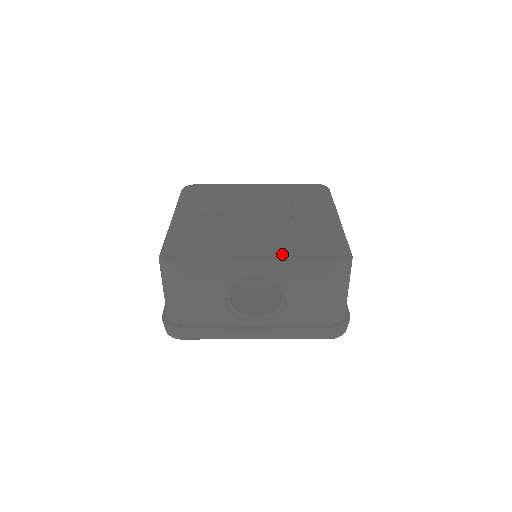
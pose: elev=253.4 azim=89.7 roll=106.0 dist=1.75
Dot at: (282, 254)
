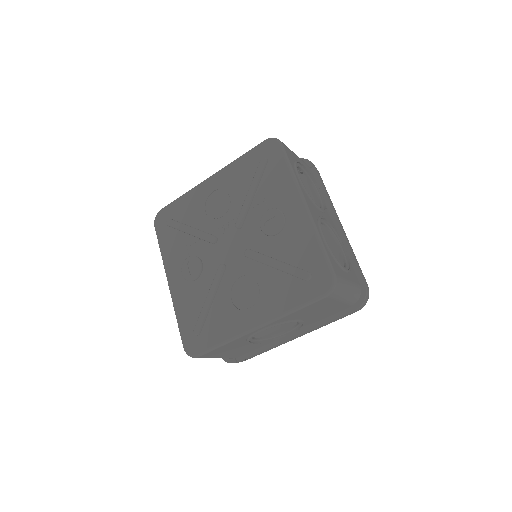
Dot at: (273, 304)
